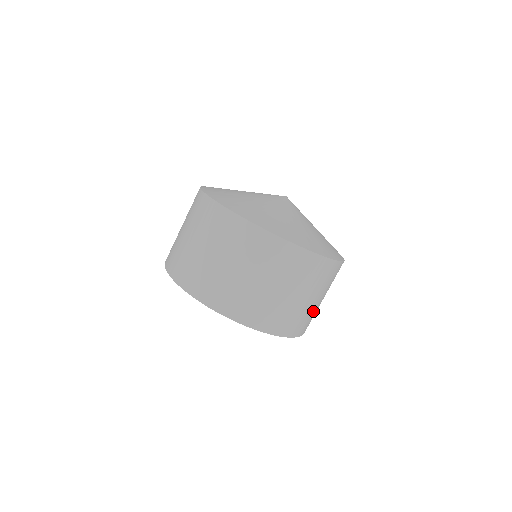
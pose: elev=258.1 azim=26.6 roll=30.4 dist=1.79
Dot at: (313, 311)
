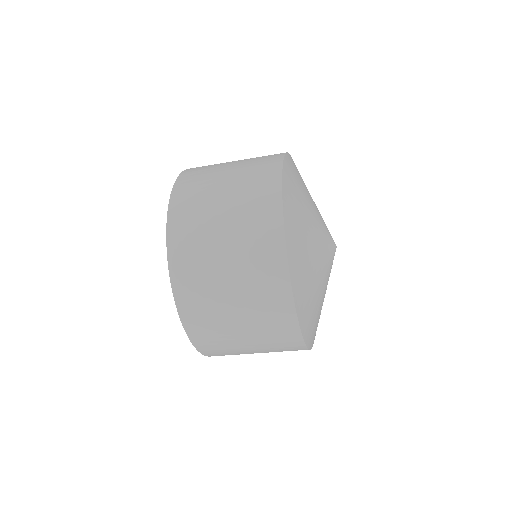
Dot at: occluded
